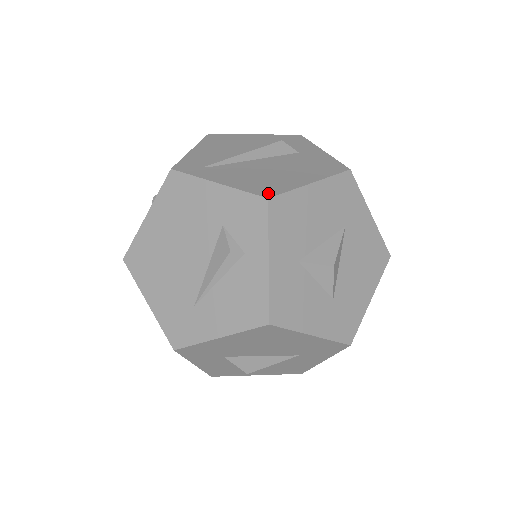
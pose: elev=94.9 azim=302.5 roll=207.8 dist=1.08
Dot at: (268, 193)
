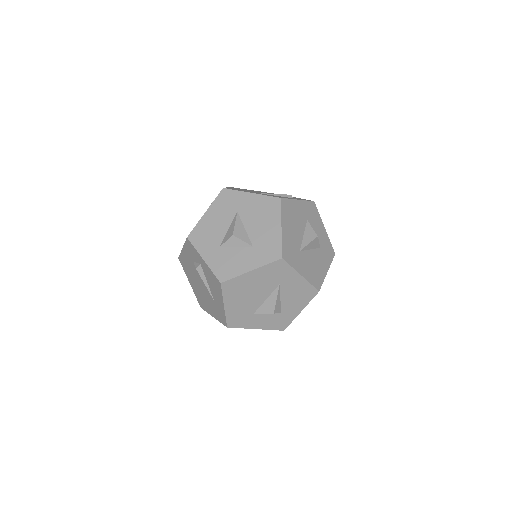
Dot at: (189, 235)
